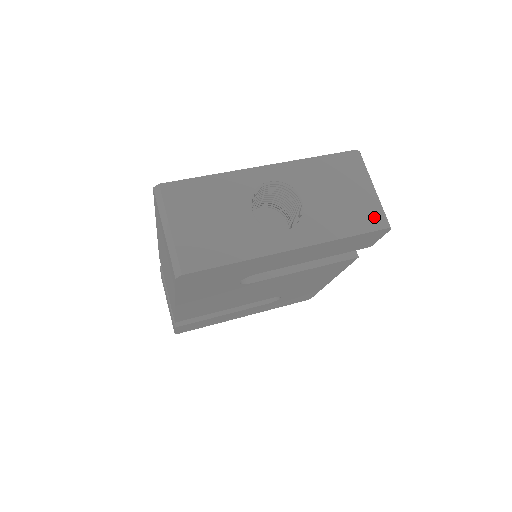
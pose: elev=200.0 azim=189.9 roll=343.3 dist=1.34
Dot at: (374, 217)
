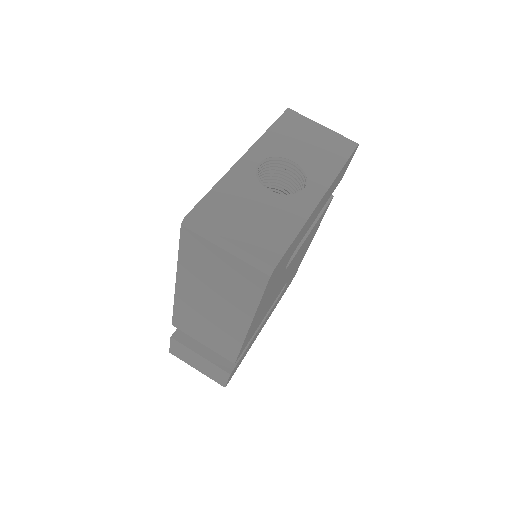
Dot at: (344, 143)
